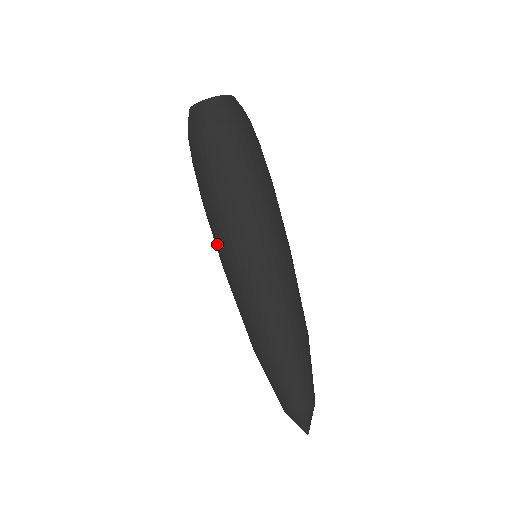
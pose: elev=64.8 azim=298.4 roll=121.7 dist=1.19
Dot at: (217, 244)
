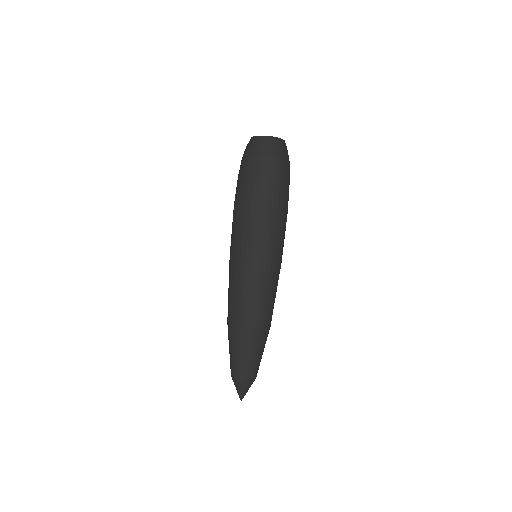
Dot at: (234, 236)
